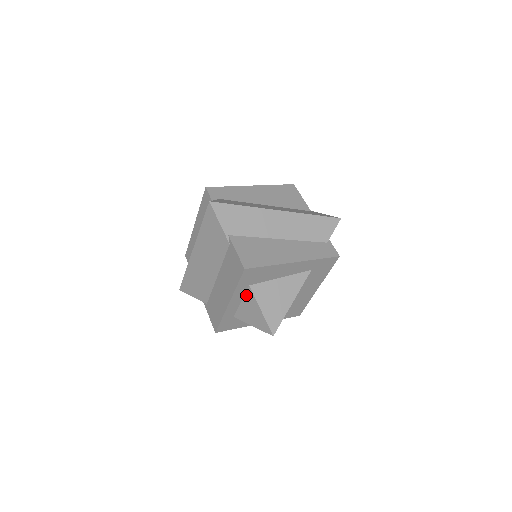
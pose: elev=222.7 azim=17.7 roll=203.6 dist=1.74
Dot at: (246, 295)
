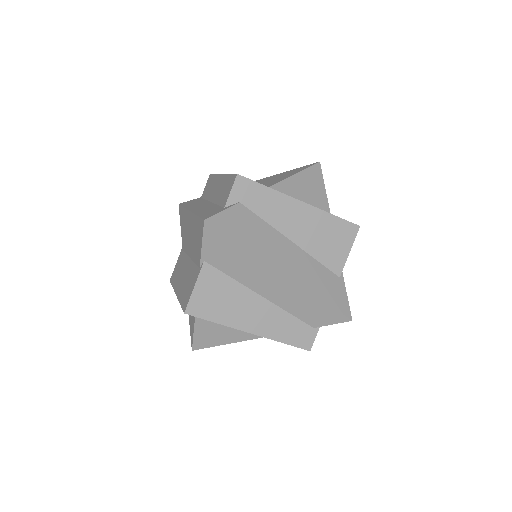
Dot at: occluded
